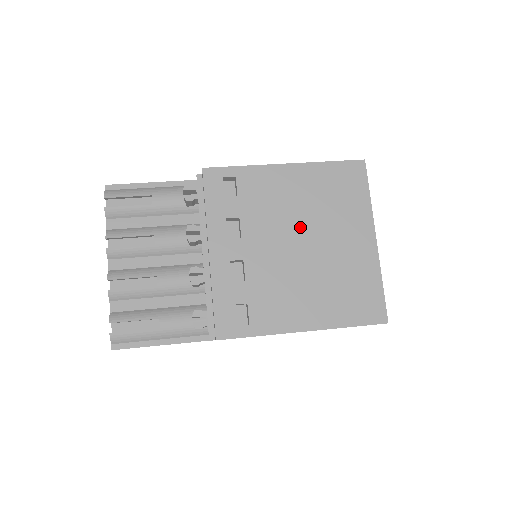
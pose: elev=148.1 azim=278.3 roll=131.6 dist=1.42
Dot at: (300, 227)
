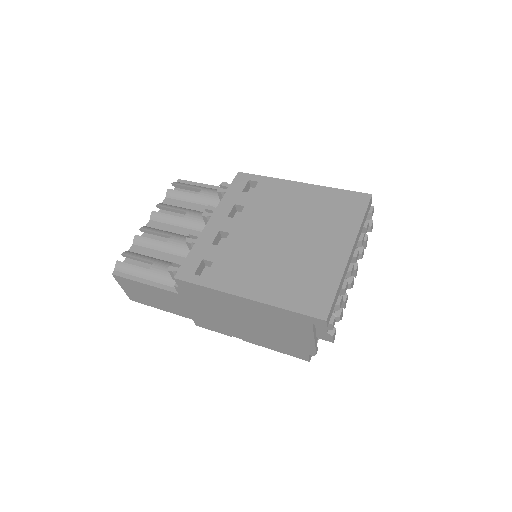
Dot at: (288, 225)
